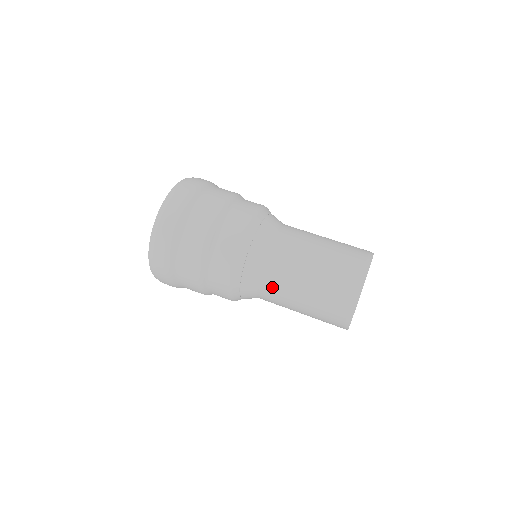
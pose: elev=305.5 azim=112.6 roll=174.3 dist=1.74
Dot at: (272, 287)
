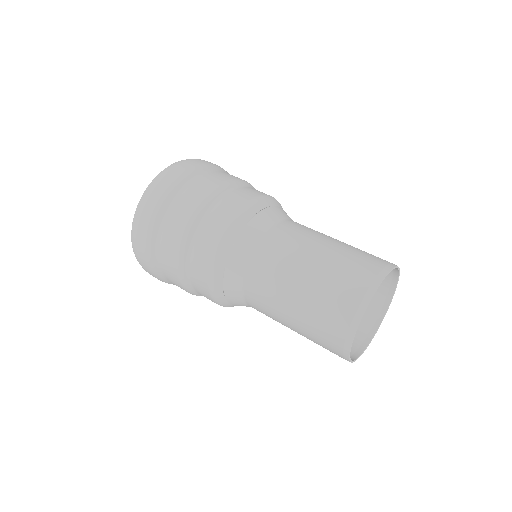
Dot at: occluded
